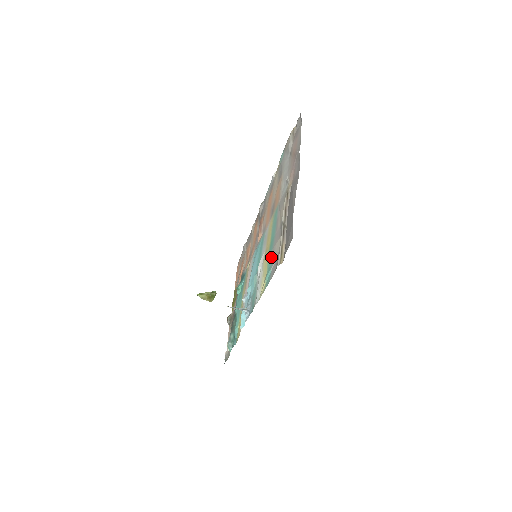
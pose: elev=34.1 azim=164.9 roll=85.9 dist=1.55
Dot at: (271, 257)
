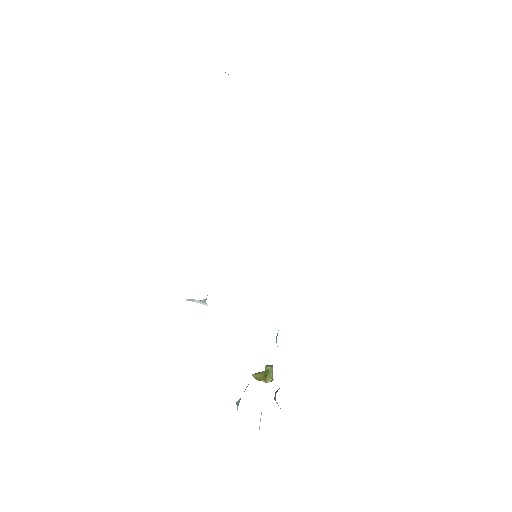
Dot at: occluded
